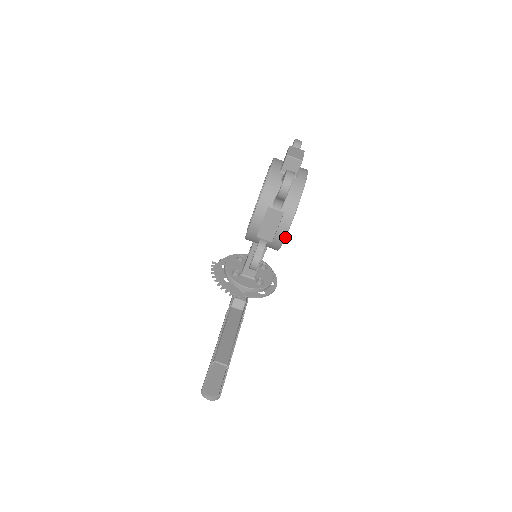
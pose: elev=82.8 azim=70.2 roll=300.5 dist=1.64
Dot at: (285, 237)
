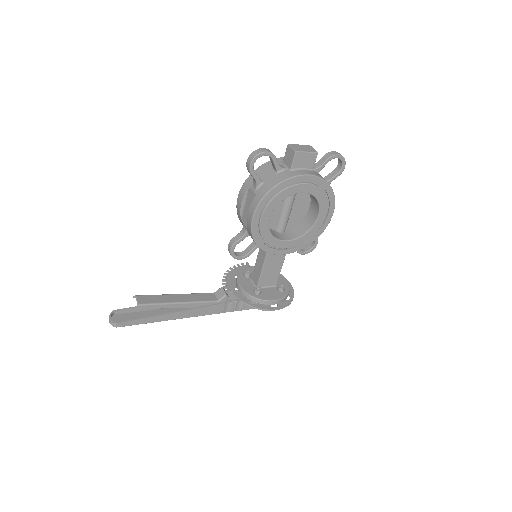
Dot at: (251, 223)
